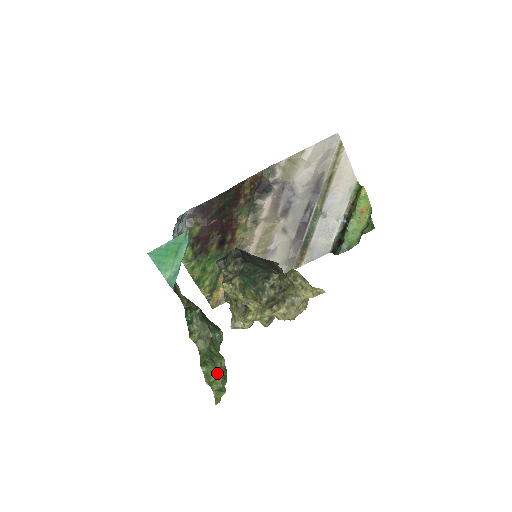
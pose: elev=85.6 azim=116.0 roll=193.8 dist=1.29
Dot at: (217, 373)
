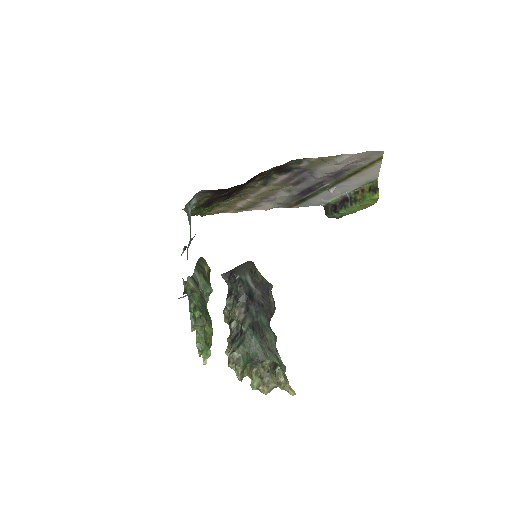
Dot at: occluded
